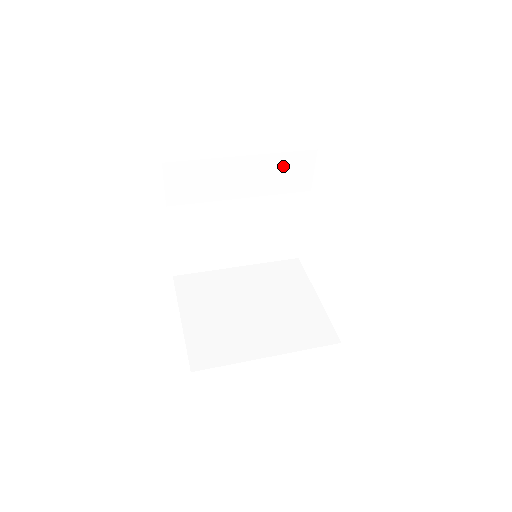
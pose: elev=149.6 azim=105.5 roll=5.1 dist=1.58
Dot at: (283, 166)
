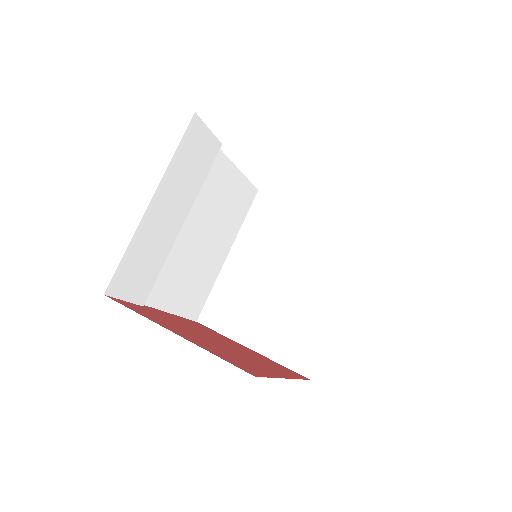
Dot at: (185, 161)
